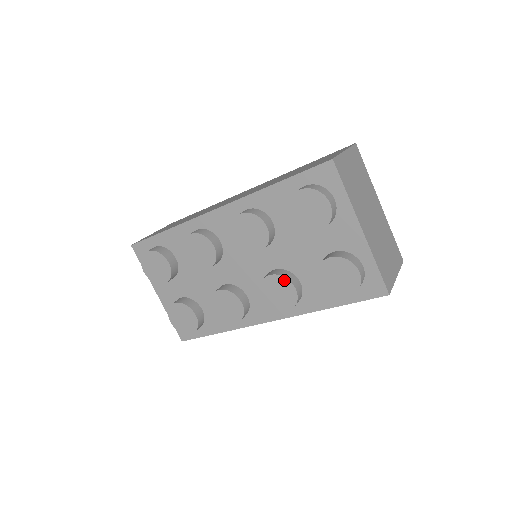
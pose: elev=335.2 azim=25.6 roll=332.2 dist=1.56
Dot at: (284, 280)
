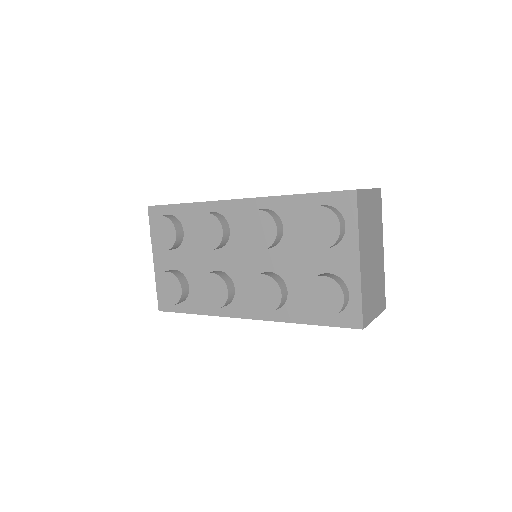
Dot at: (274, 283)
